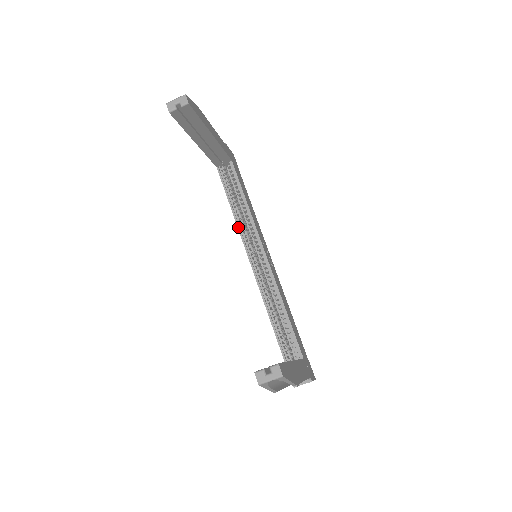
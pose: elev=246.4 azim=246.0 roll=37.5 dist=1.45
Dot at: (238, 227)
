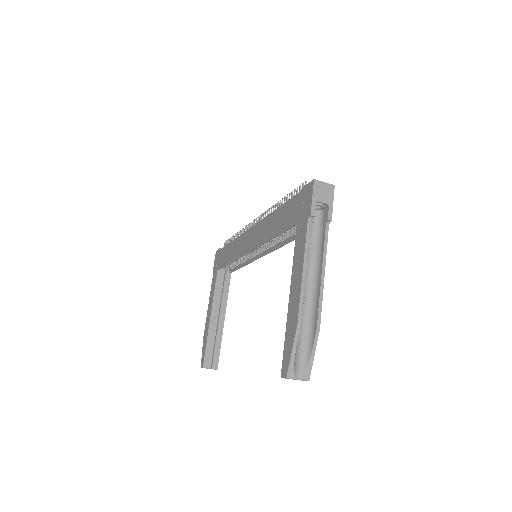
Dot at: (263, 244)
